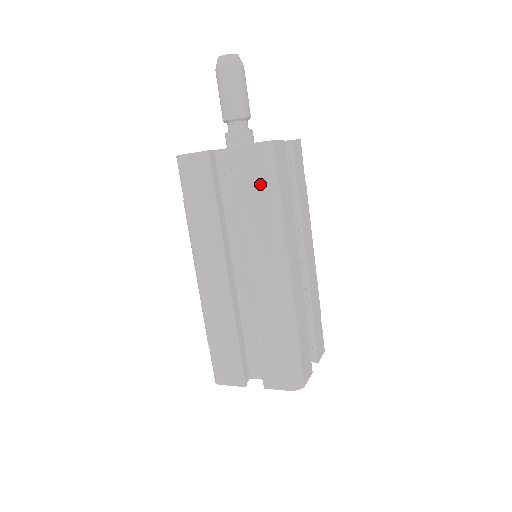
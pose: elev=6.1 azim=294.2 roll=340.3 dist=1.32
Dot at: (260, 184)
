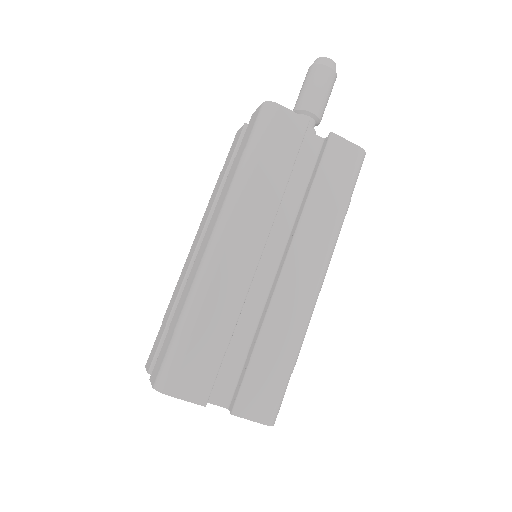
Dot at: (345, 184)
